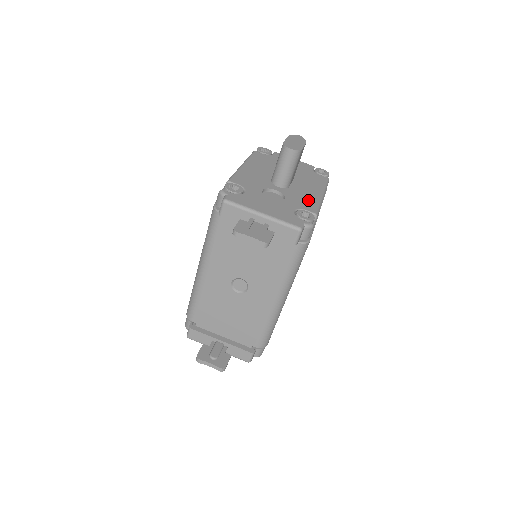
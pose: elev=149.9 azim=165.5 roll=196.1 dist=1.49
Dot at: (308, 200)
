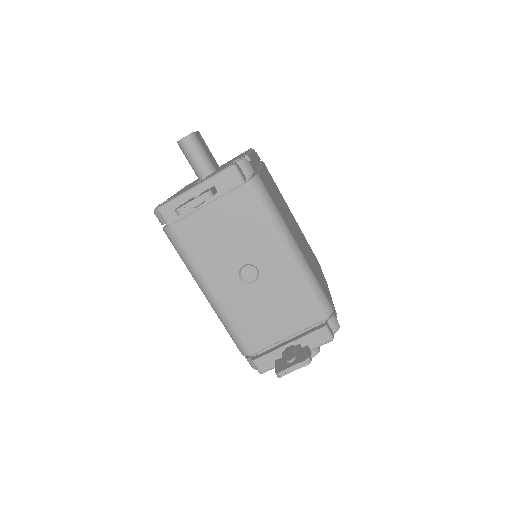
Dot at: occluded
